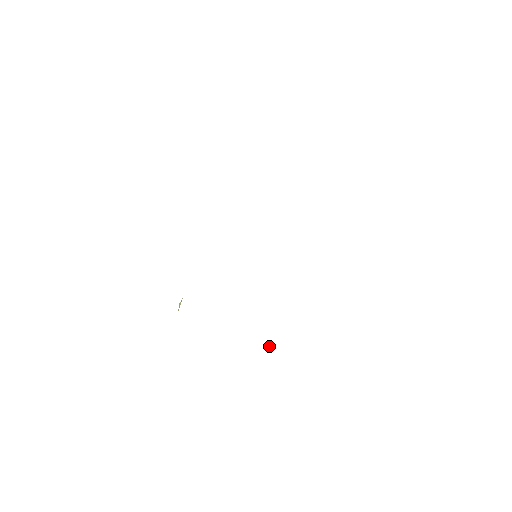
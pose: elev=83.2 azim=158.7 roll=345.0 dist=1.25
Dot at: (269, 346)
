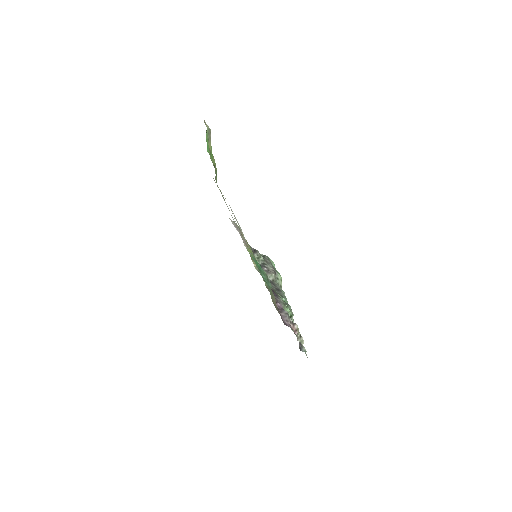
Dot at: (289, 311)
